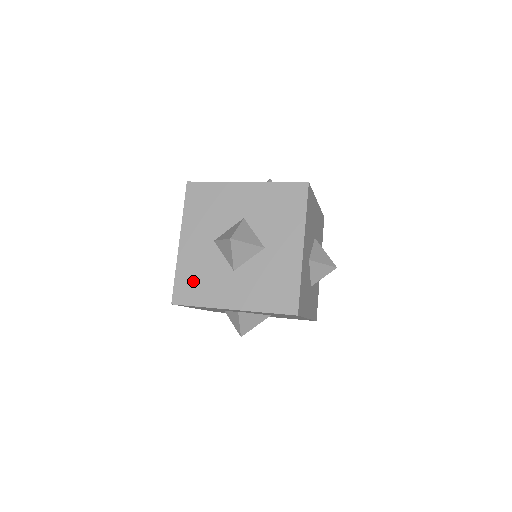
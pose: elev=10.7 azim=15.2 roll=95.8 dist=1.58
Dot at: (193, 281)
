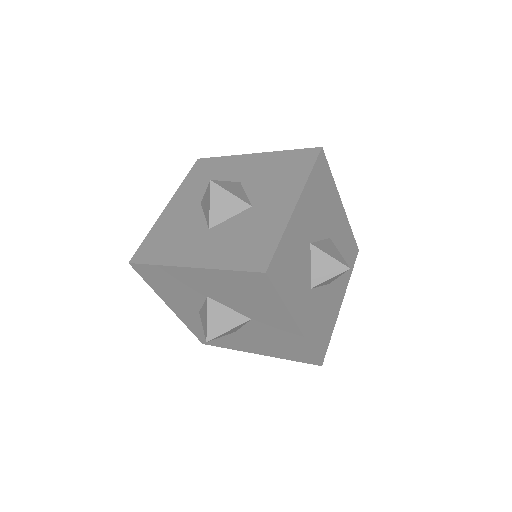
Dot at: (162, 240)
